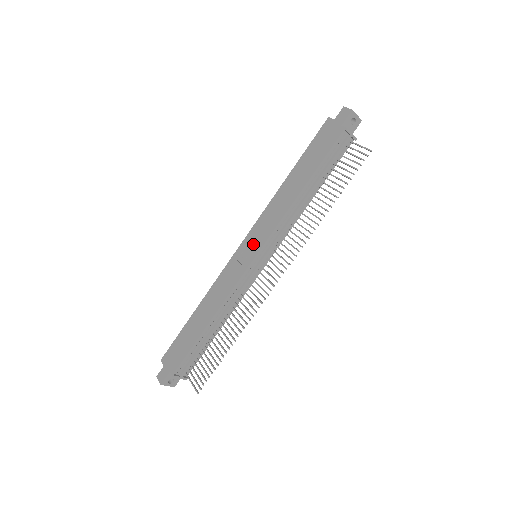
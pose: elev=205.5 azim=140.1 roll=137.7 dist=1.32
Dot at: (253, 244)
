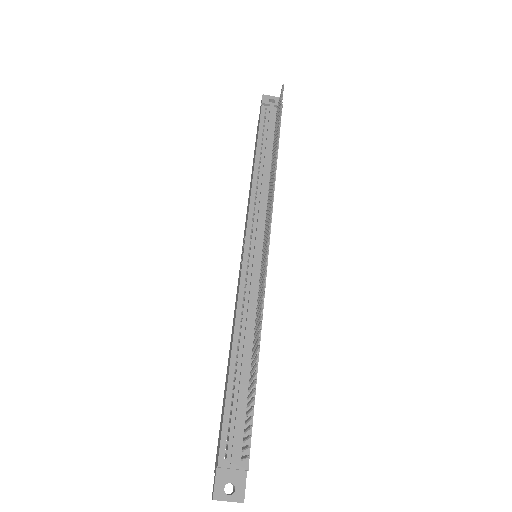
Dot at: occluded
